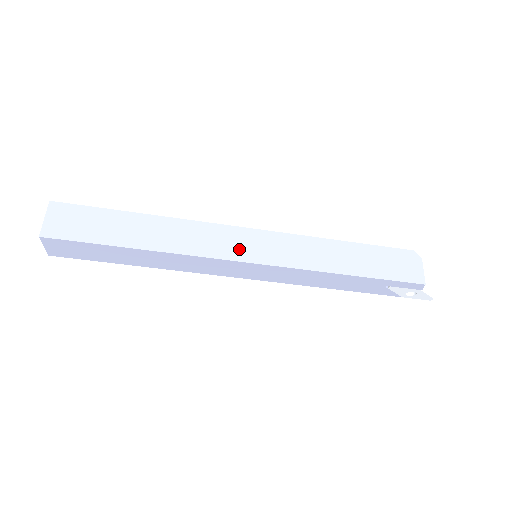
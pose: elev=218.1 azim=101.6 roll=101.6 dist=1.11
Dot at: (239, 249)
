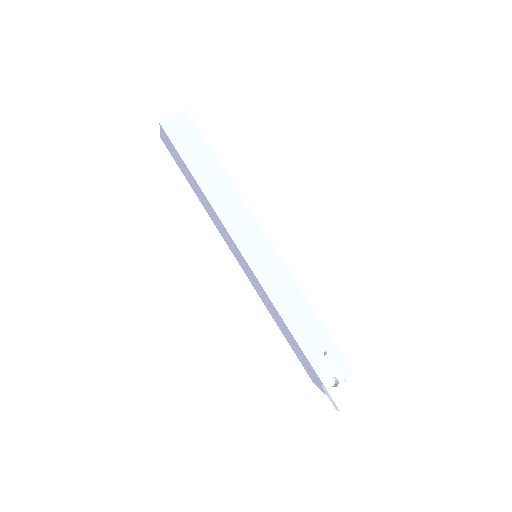
Dot at: occluded
